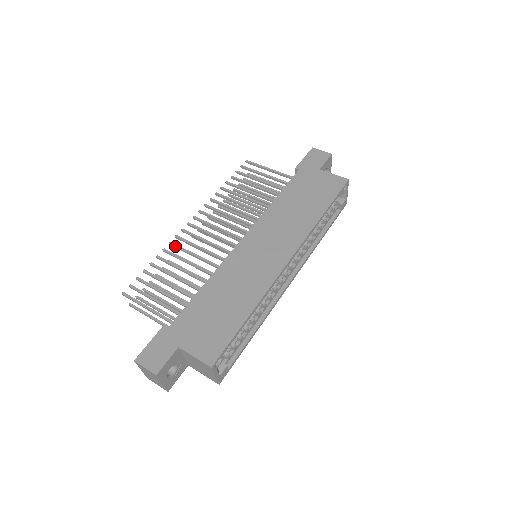
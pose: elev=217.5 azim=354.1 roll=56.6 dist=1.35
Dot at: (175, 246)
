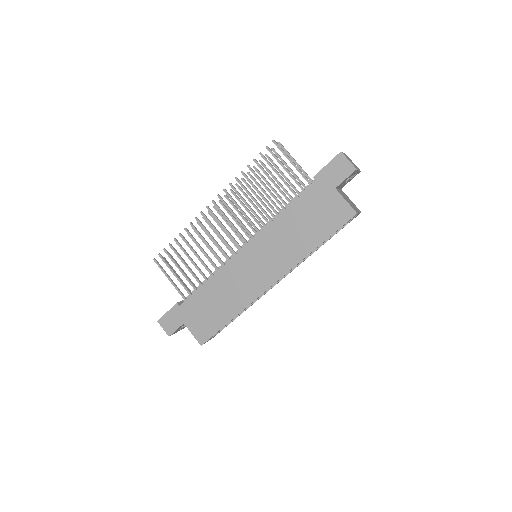
Dot at: (194, 229)
